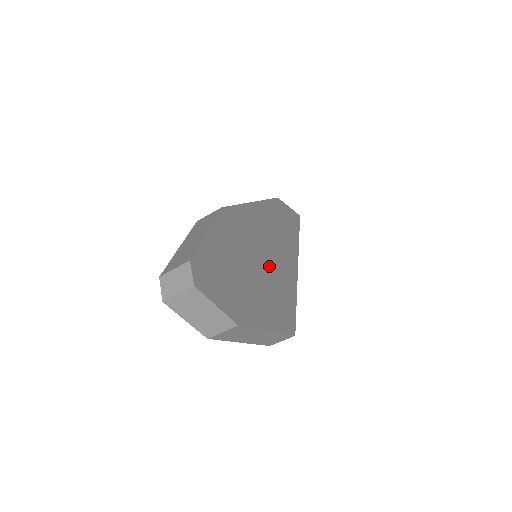
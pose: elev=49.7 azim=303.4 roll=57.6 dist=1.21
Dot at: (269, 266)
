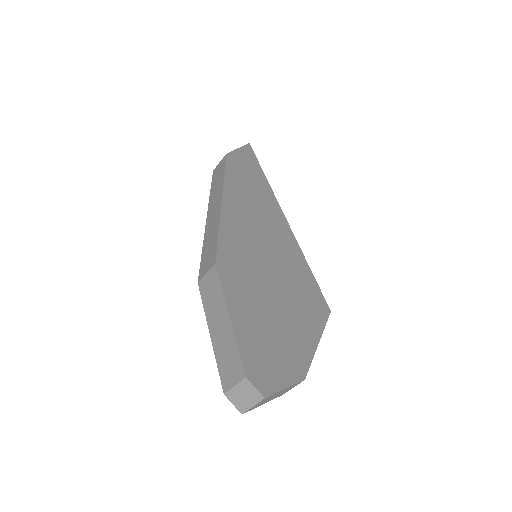
Dot at: (276, 266)
